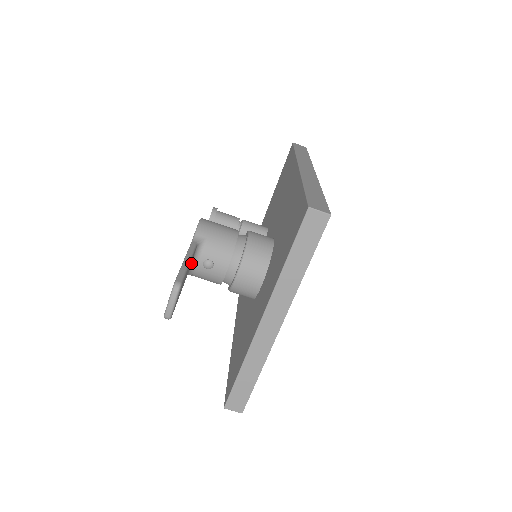
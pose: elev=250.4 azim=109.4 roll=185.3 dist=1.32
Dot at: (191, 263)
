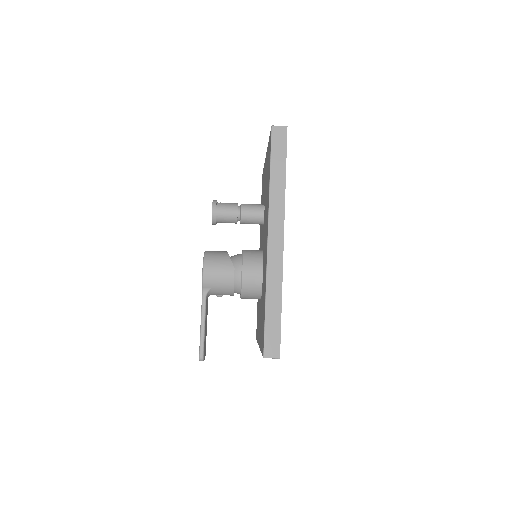
Dot at: (207, 298)
